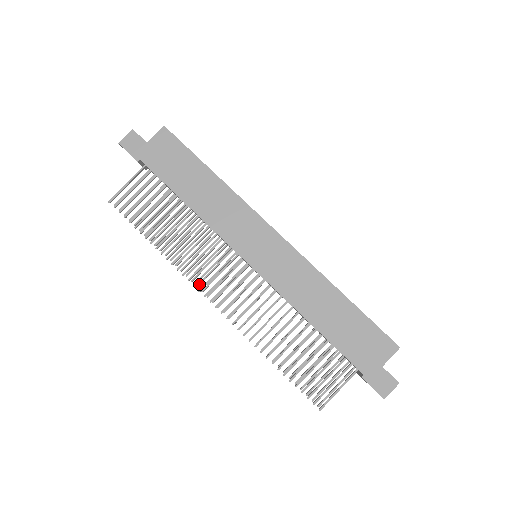
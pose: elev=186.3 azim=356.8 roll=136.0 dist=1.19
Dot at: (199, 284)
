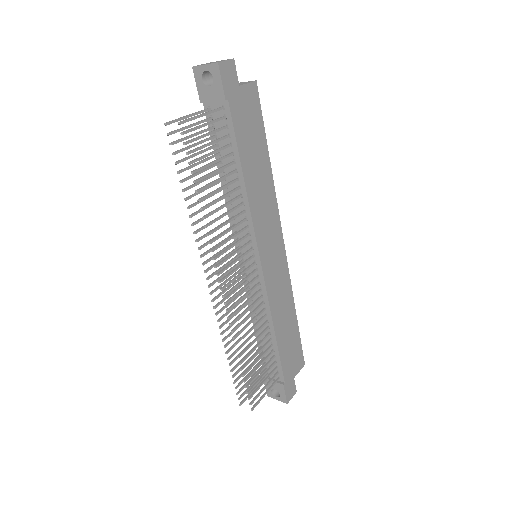
Dot at: (206, 263)
